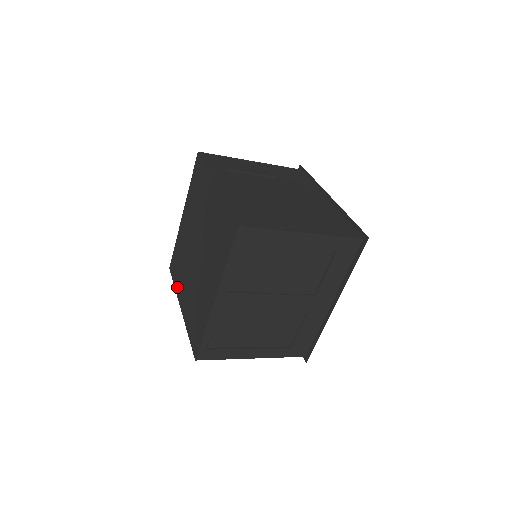
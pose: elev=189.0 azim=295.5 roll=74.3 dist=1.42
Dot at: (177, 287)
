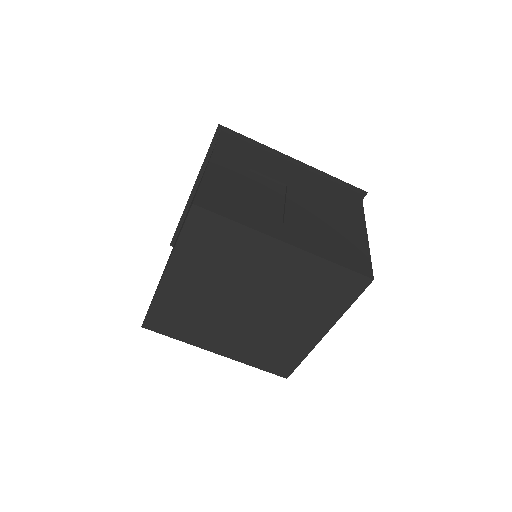
Dot at: (191, 340)
